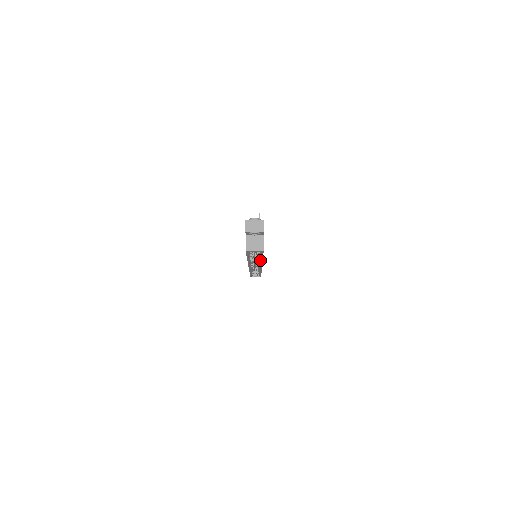
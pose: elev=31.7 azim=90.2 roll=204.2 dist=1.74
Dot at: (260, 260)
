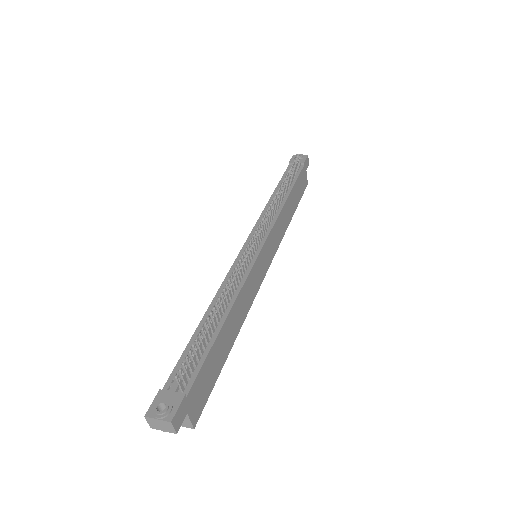
Dot at: occluded
